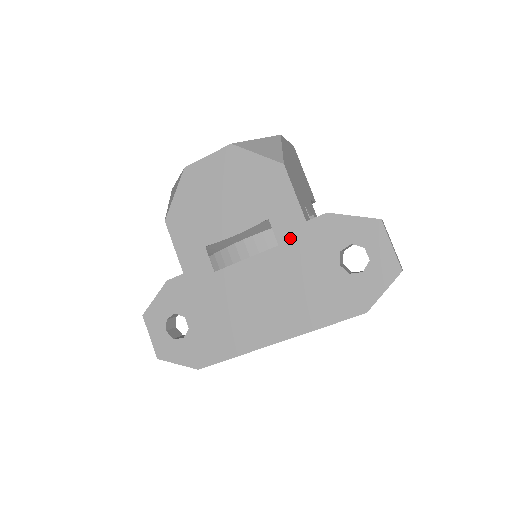
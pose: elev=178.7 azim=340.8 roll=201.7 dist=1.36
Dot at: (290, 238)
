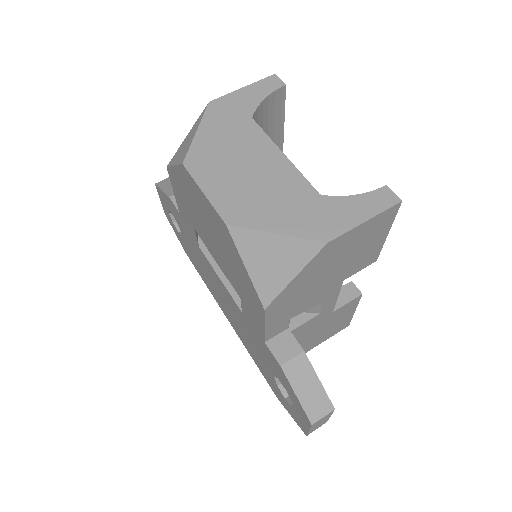
Dot at: (251, 325)
